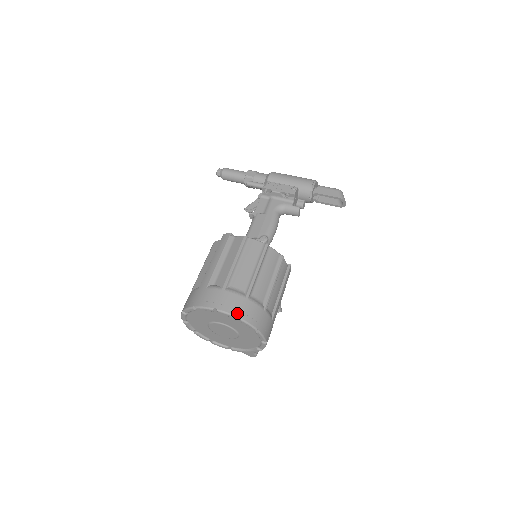
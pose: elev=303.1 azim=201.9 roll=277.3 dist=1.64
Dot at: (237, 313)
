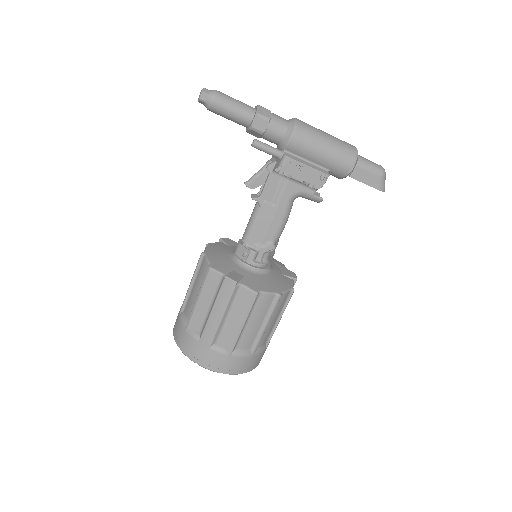
Dot at: (243, 371)
